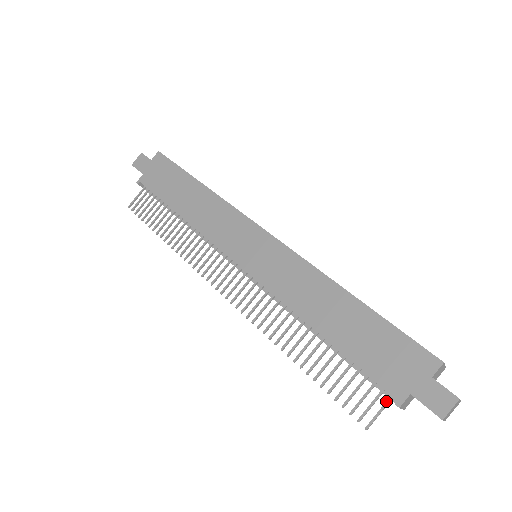
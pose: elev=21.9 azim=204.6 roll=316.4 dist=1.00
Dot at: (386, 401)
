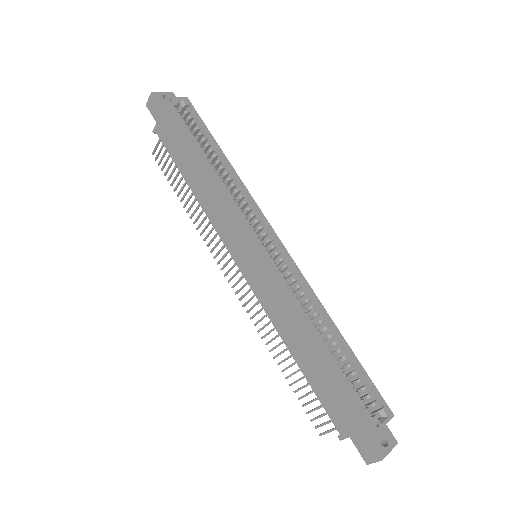
Dot at: (335, 428)
